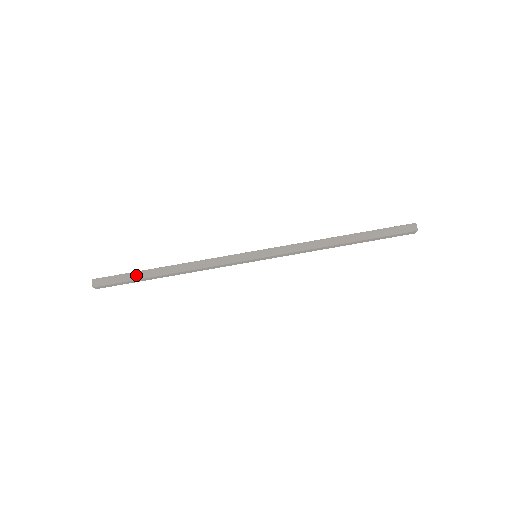
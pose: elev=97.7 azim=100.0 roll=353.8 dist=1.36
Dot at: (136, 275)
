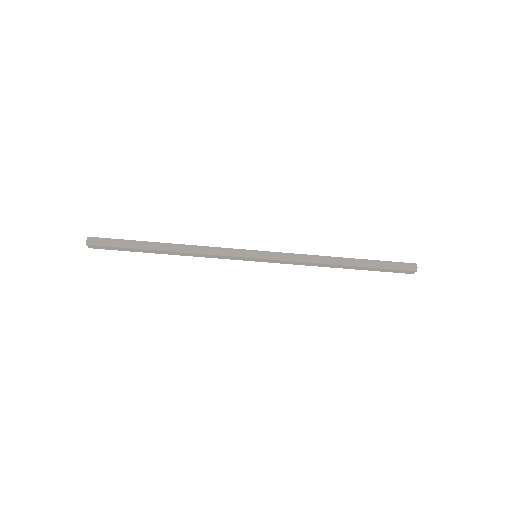
Dot at: (133, 243)
